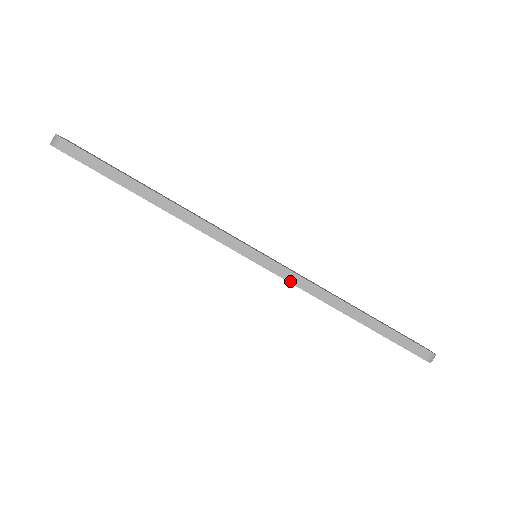
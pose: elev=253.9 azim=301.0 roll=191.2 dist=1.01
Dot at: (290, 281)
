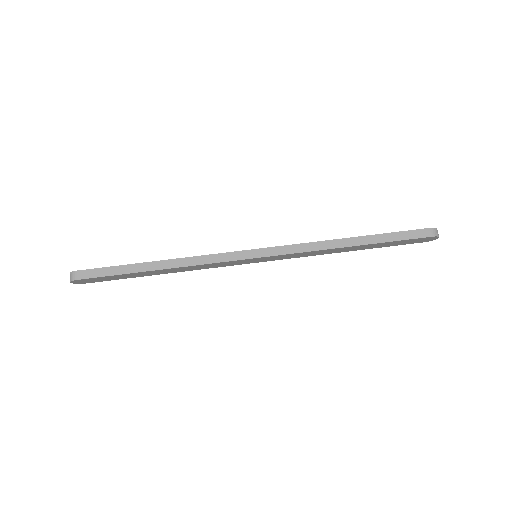
Dot at: (290, 253)
